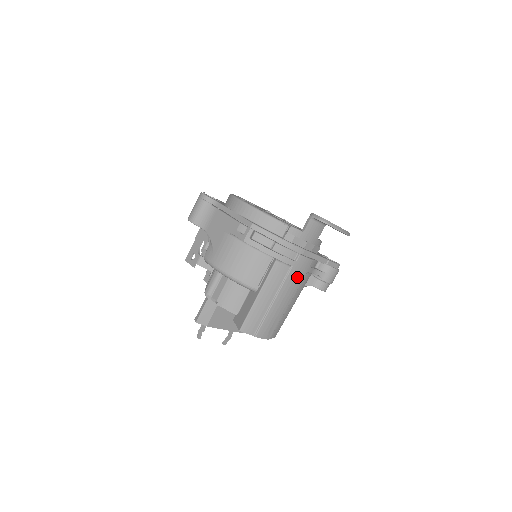
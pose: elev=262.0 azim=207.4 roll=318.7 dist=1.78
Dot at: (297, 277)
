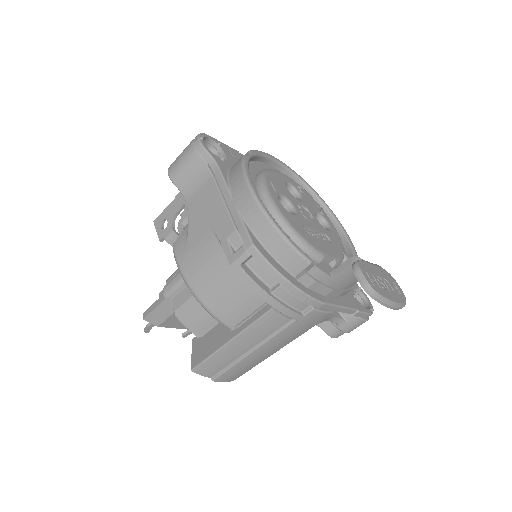
Dot at: (299, 330)
